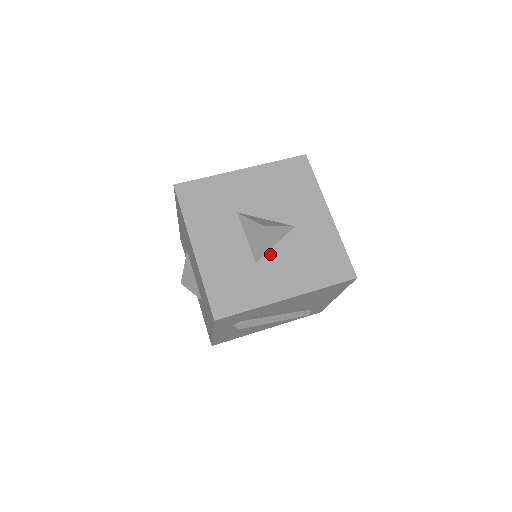
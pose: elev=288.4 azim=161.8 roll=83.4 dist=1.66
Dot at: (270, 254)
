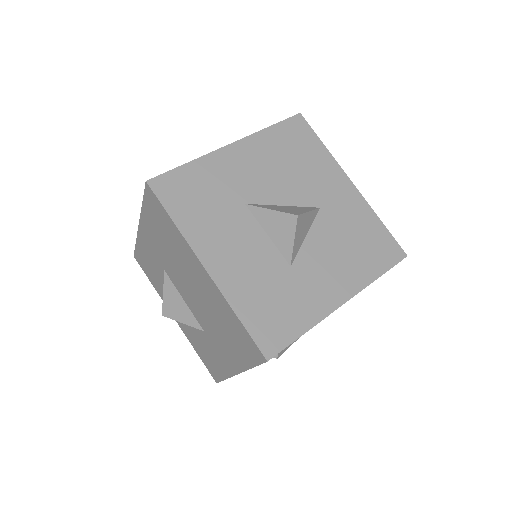
Dot at: (304, 251)
